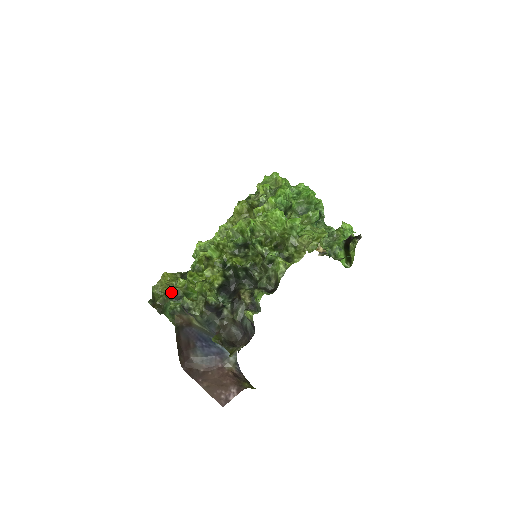
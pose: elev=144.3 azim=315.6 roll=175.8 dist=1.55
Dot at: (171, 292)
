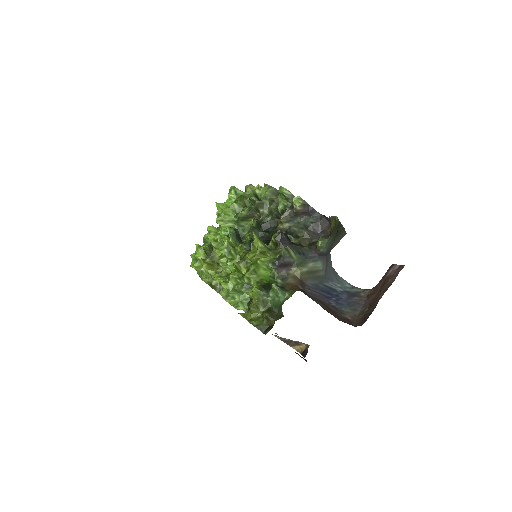
Dot at: (259, 289)
